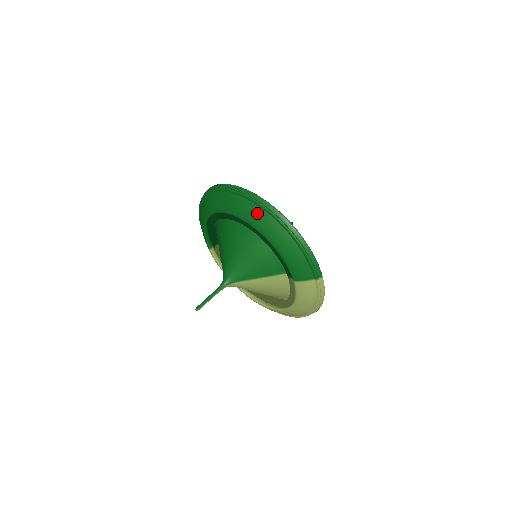
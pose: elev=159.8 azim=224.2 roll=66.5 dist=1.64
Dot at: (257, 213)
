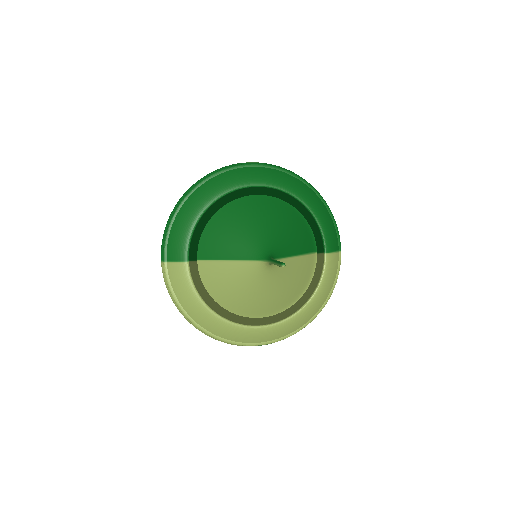
Dot at: (292, 180)
